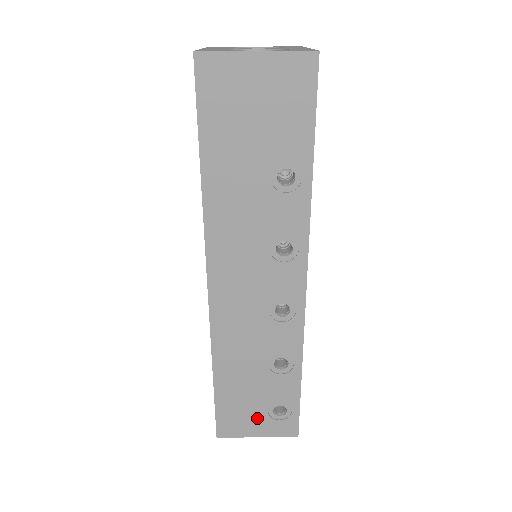
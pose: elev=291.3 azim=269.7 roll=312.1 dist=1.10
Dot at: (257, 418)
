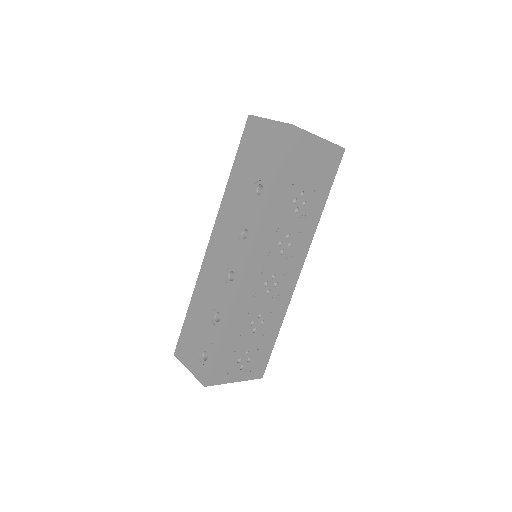
Dot at: (194, 353)
